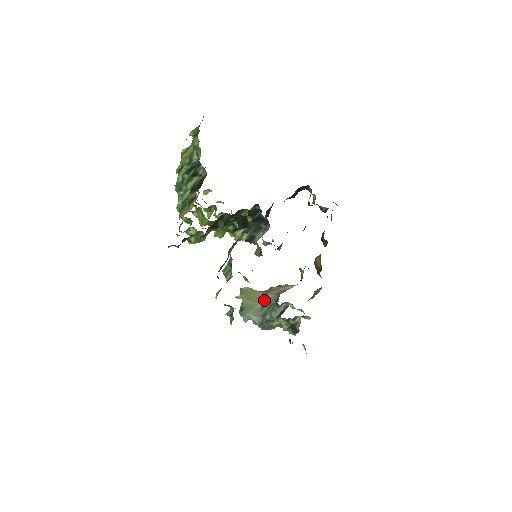
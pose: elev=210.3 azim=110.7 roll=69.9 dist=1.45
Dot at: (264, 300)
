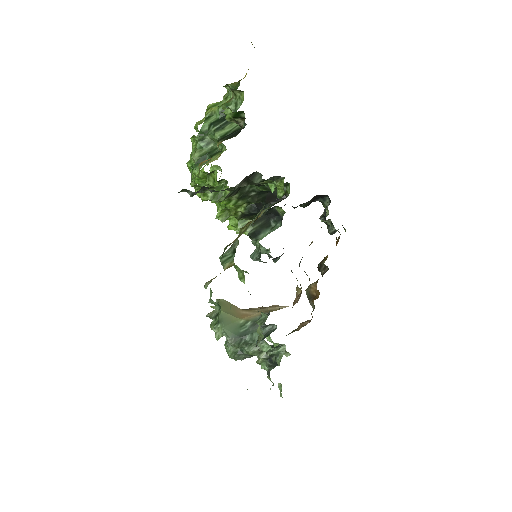
Dot at: (246, 317)
